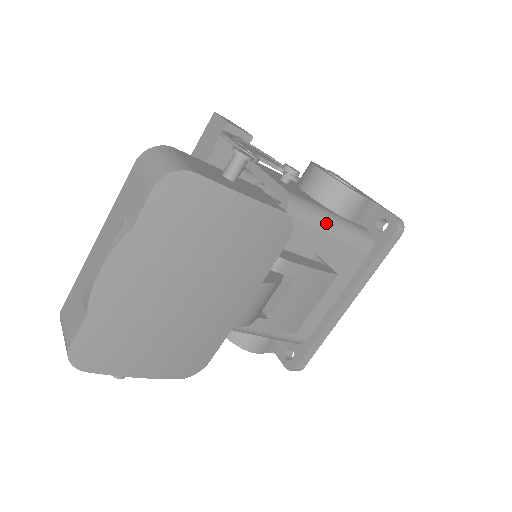
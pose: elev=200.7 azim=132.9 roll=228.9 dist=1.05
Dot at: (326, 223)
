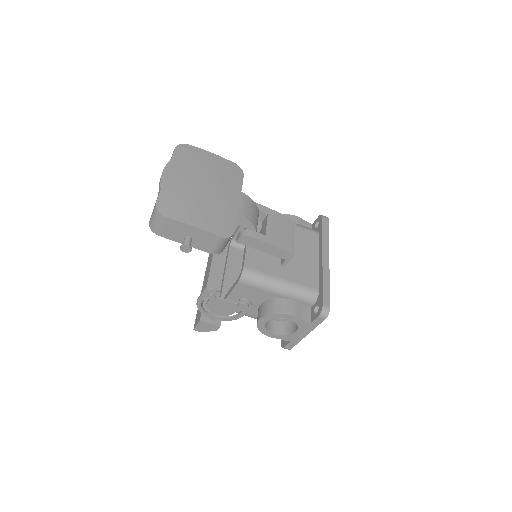
Dot at: occluded
